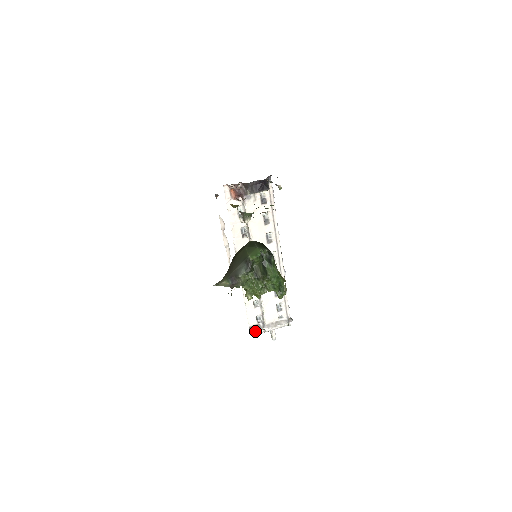
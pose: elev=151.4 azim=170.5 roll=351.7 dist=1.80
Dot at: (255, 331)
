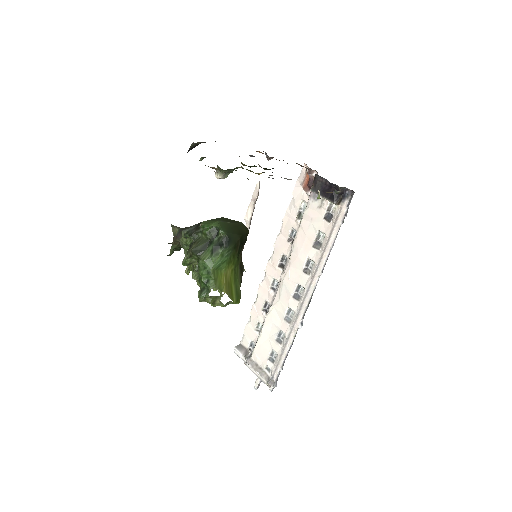
Dot at: (240, 353)
